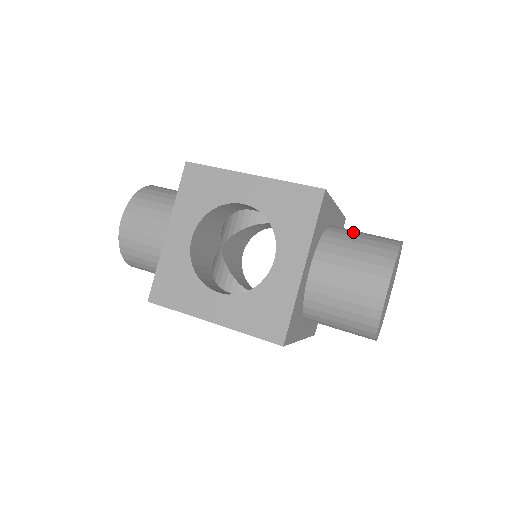
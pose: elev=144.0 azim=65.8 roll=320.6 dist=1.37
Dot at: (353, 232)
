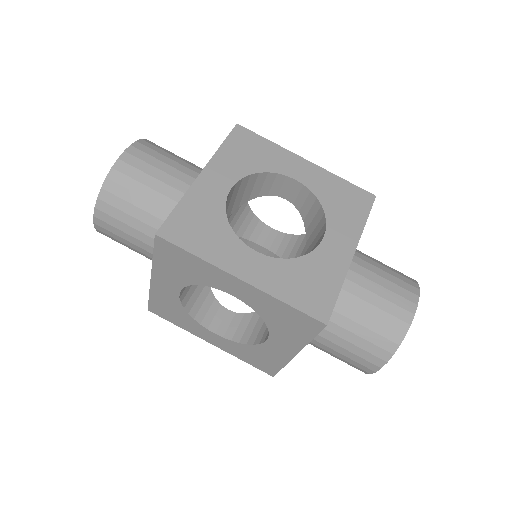
Dot at: (362, 300)
